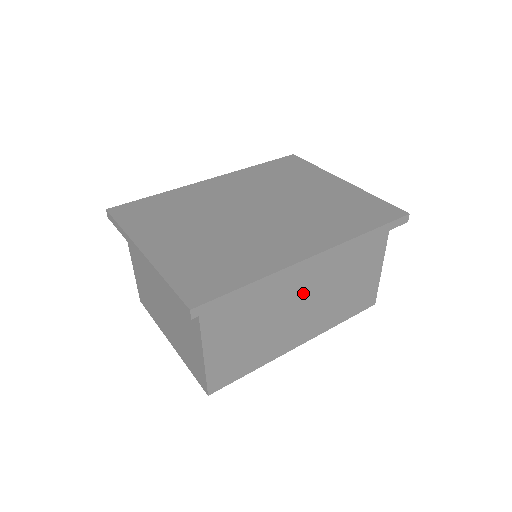
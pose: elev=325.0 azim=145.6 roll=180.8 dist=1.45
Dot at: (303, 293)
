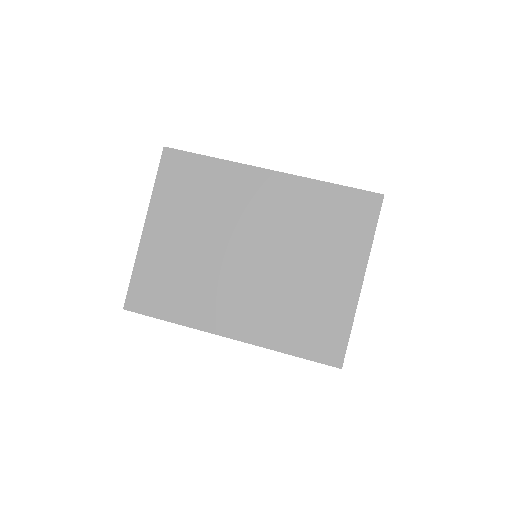
Dot at: occluded
